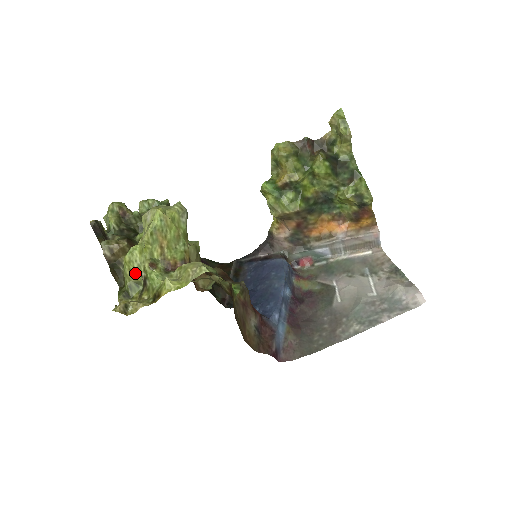
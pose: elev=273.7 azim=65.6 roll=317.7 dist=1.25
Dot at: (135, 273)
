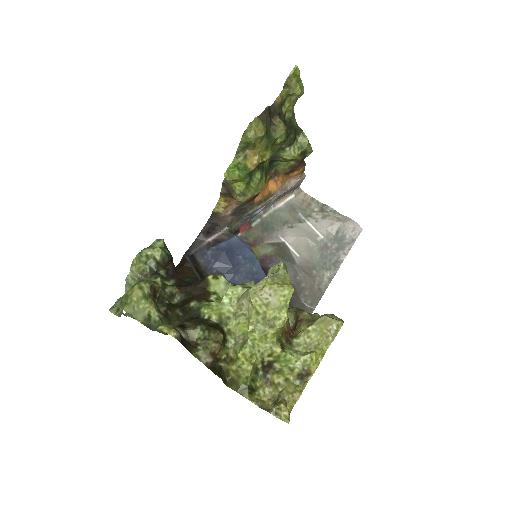
Dot at: (255, 363)
